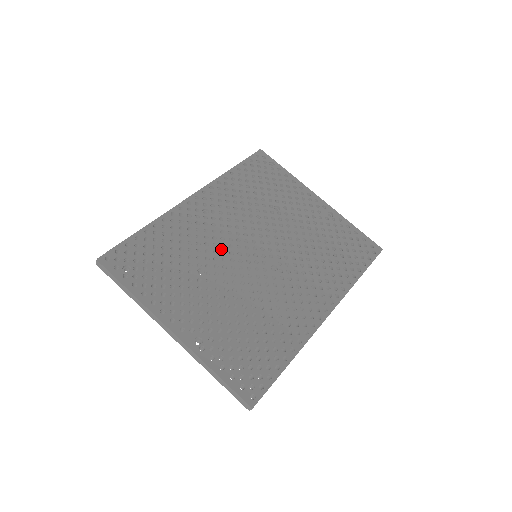
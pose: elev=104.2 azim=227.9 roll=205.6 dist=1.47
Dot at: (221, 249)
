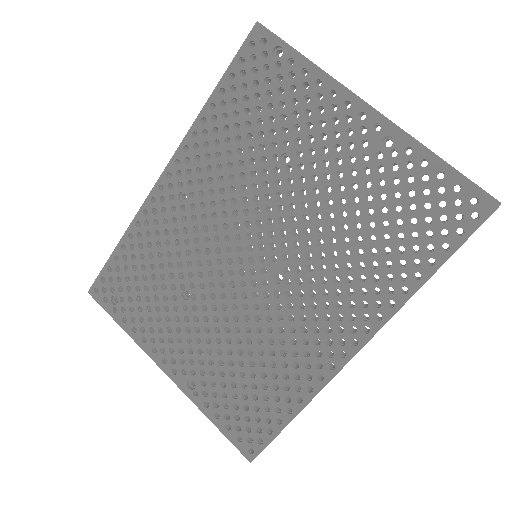
Dot at: (206, 257)
